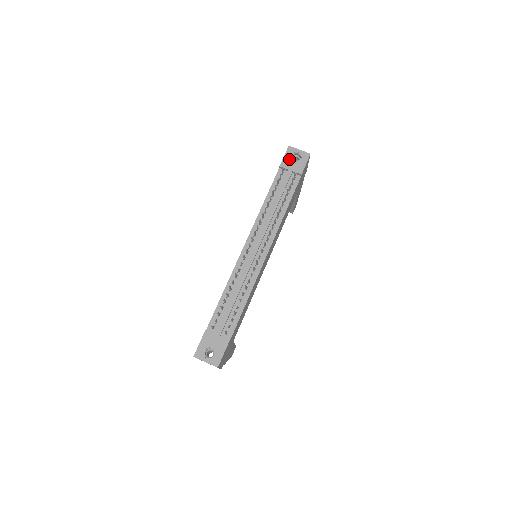
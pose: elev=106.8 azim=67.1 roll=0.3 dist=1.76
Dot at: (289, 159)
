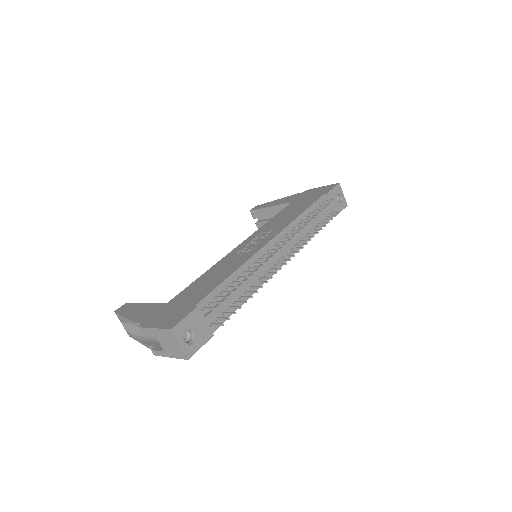
Dot at: (335, 194)
